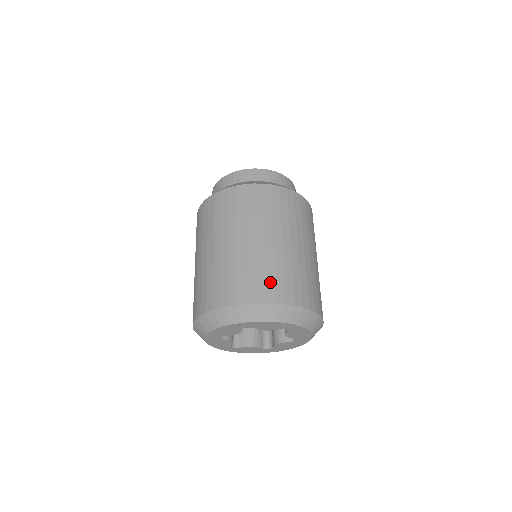
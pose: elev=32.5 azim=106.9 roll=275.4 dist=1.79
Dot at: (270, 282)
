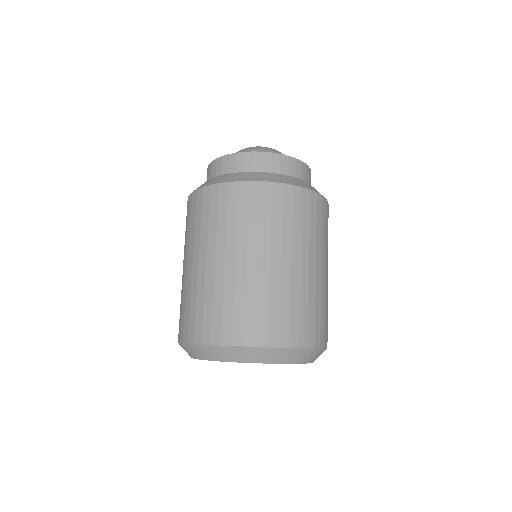
Dot at: (284, 320)
